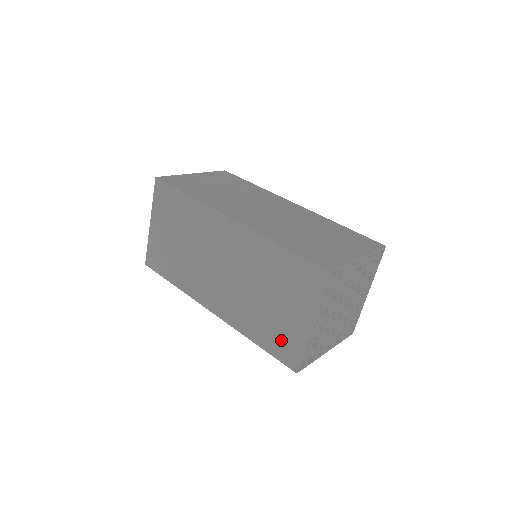
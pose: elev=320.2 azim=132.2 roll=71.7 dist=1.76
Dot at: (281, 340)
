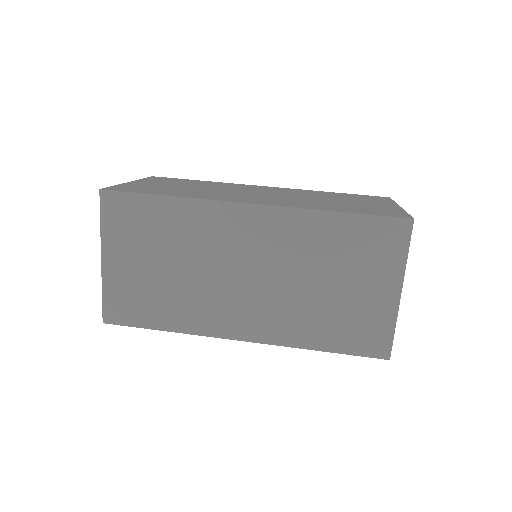
Dot at: (360, 329)
